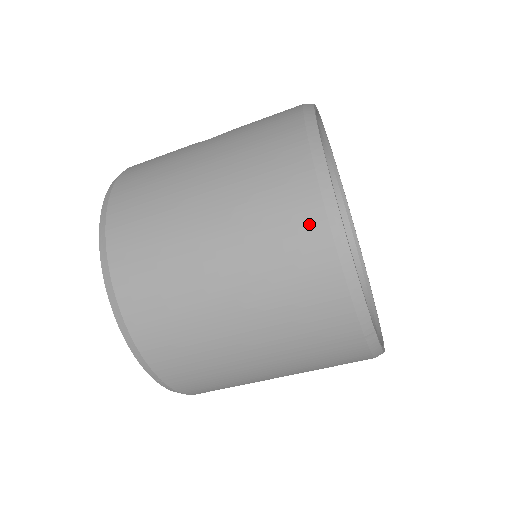
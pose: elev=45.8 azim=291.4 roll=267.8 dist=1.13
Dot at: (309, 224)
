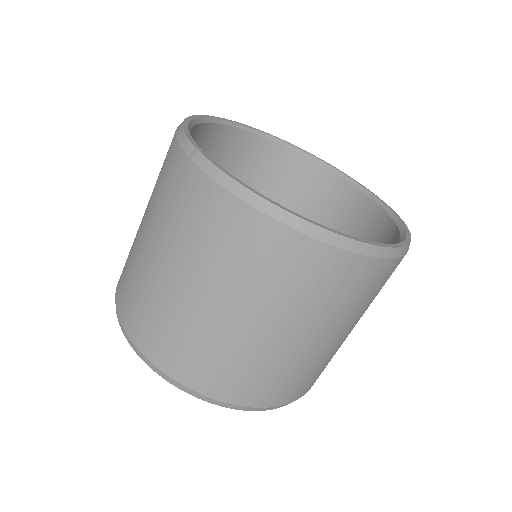
Dot at: occluded
